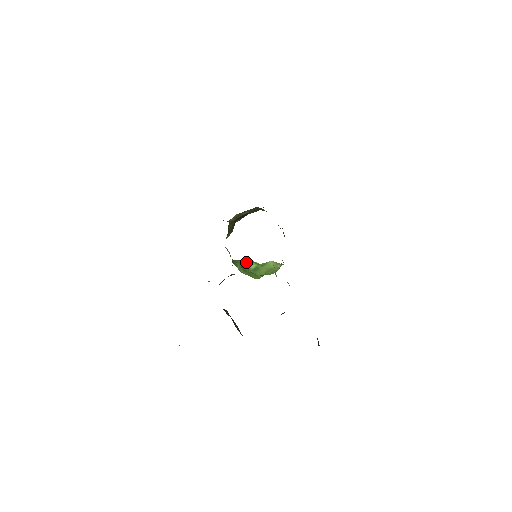
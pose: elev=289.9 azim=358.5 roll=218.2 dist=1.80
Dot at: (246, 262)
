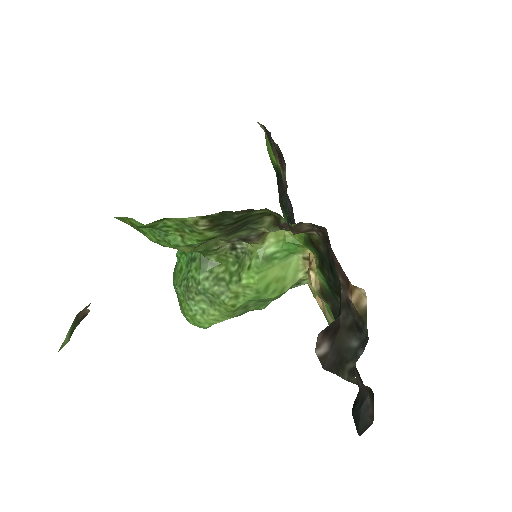
Dot at: (267, 232)
